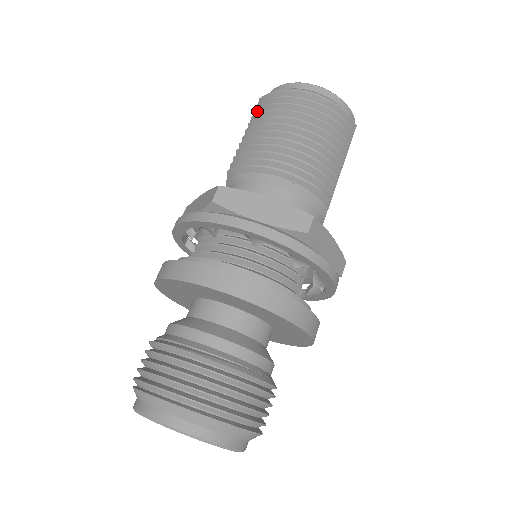
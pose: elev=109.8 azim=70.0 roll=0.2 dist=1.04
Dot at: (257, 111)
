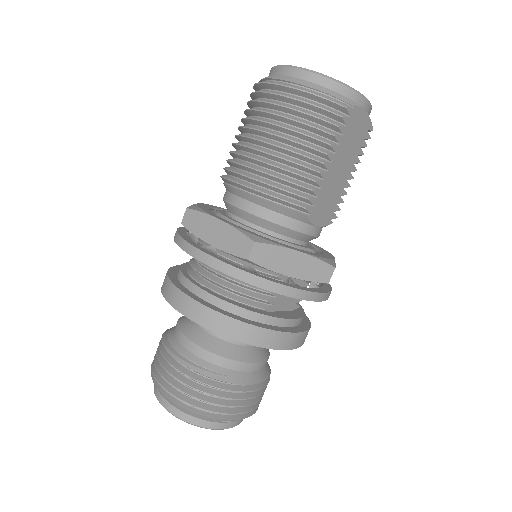
Dot at: (248, 105)
